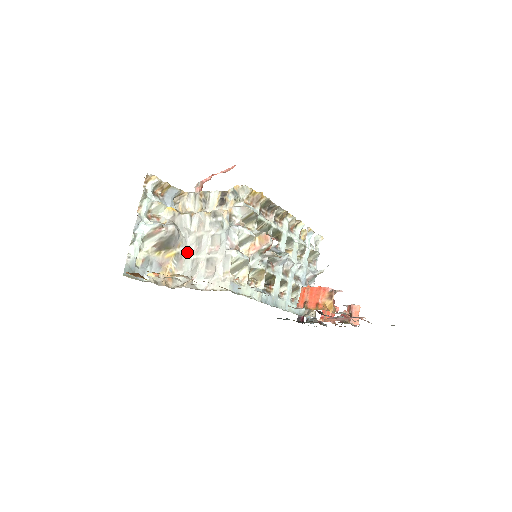
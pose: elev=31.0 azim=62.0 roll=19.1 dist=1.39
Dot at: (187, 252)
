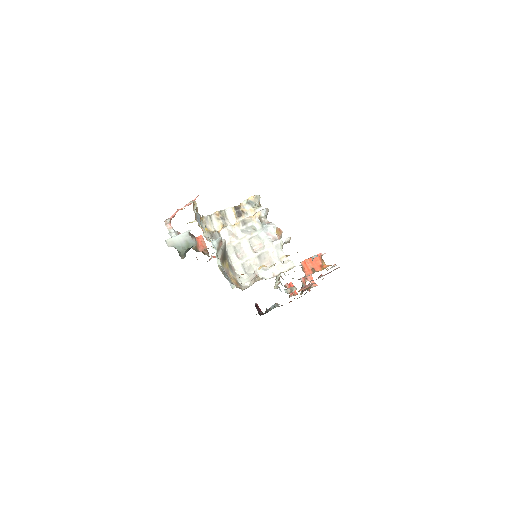
Dot at: (232, 261)
